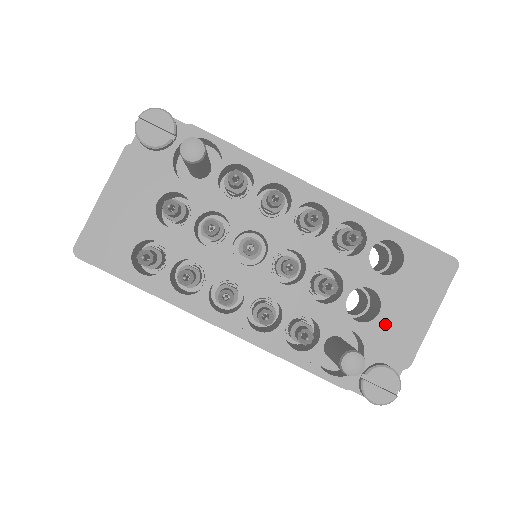
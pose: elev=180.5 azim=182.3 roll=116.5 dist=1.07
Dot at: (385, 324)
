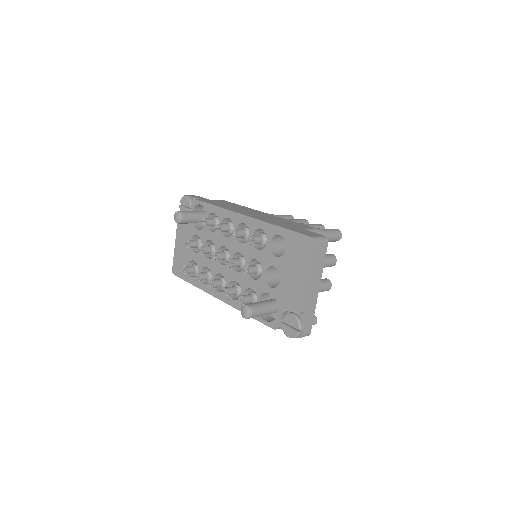
Dot at: (284, 287)
